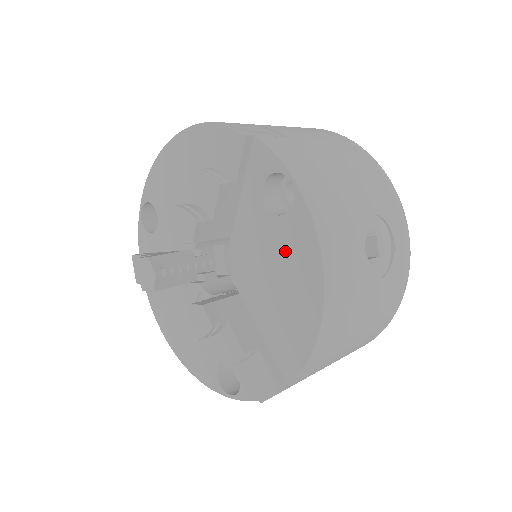
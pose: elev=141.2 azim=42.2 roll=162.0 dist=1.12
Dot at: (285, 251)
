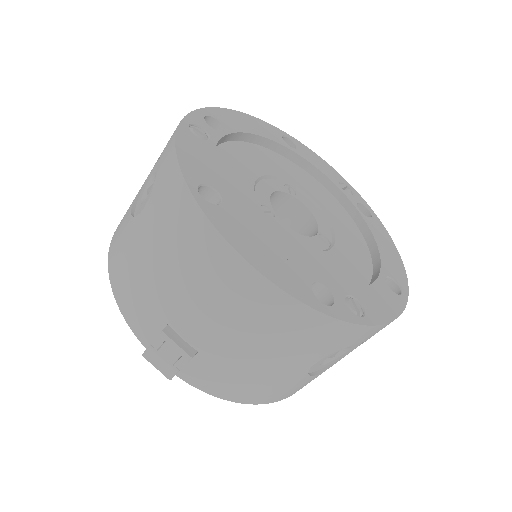
Dot at: occluded
